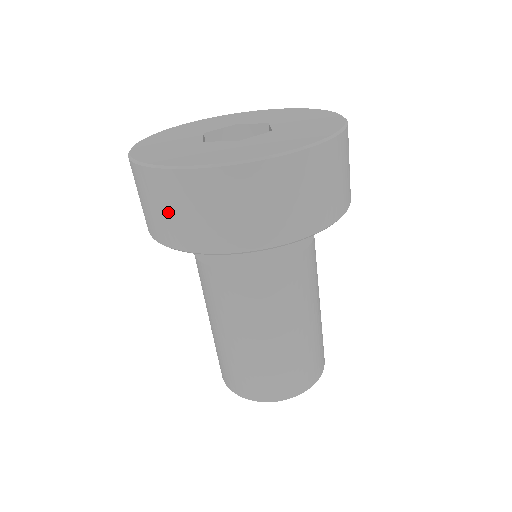
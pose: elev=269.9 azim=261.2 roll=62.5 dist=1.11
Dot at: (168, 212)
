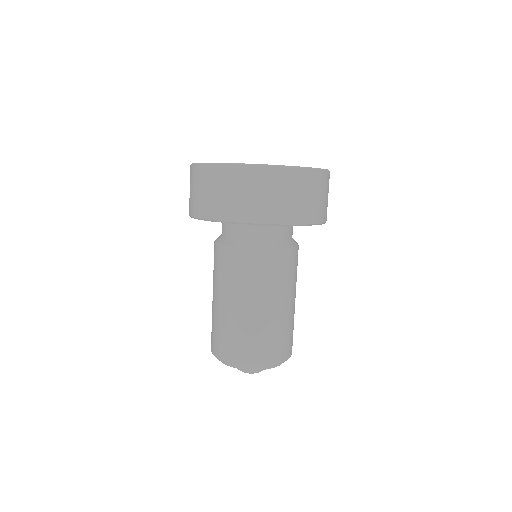
Dot at: (207, 193)
